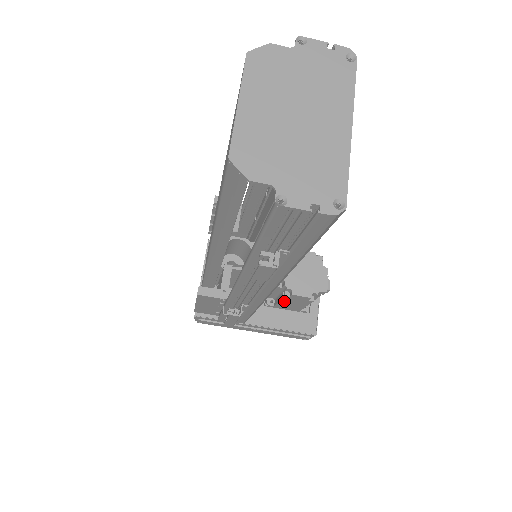
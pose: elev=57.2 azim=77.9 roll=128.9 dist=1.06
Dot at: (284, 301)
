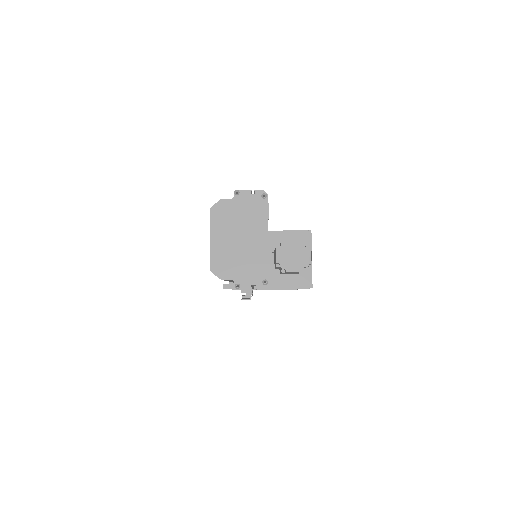
Dot at: occluded
